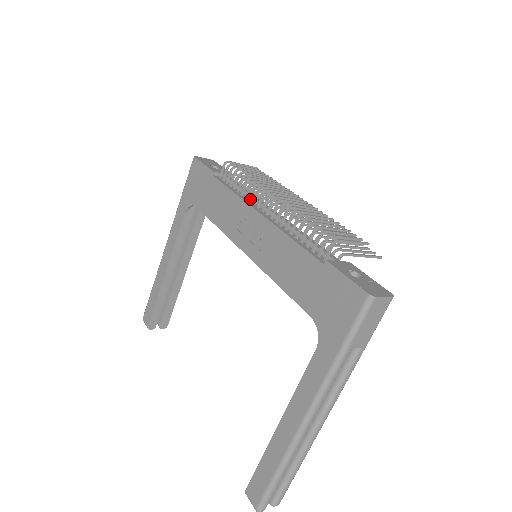
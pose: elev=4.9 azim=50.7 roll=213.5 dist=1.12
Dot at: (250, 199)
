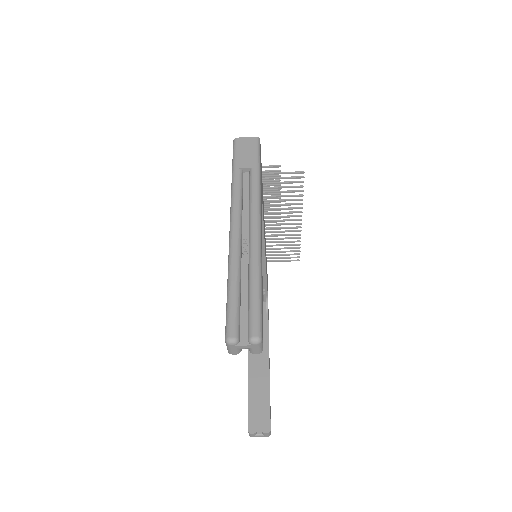
Dot at: occluded
